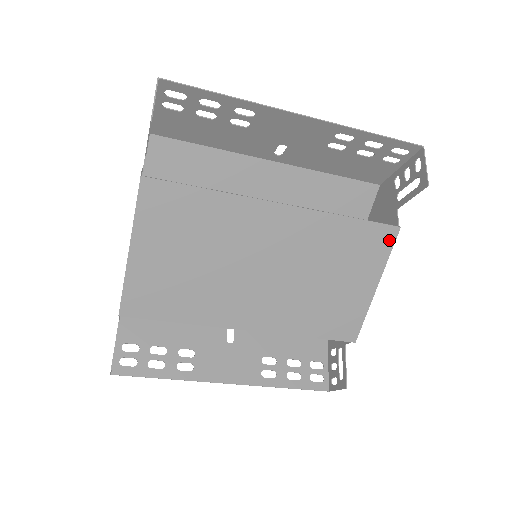
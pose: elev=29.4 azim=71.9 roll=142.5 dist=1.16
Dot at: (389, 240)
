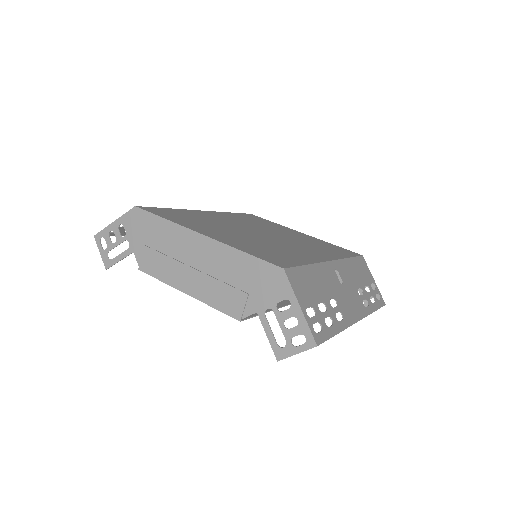
Dot at: occluded
